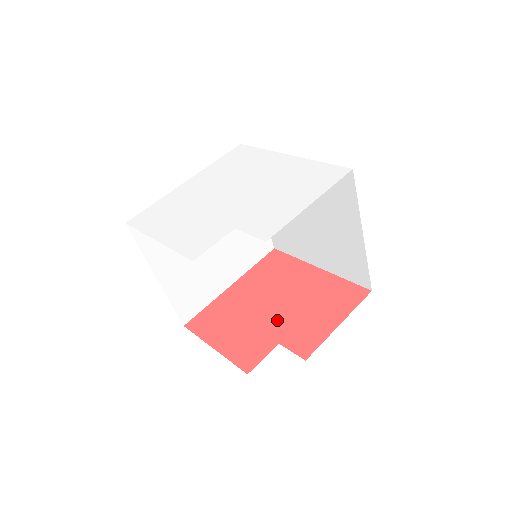
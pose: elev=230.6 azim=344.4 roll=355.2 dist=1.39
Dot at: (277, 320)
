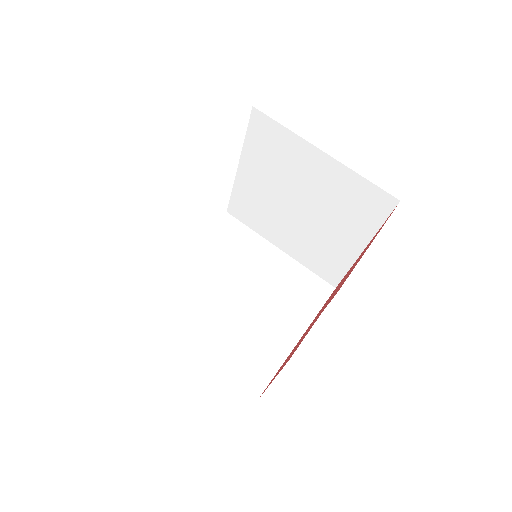
Dot at: (324, 307)
